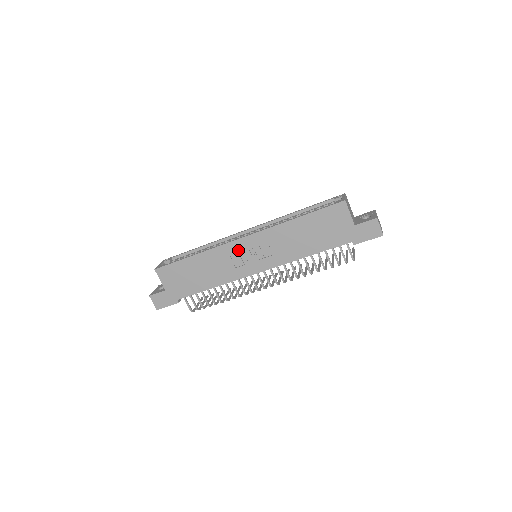
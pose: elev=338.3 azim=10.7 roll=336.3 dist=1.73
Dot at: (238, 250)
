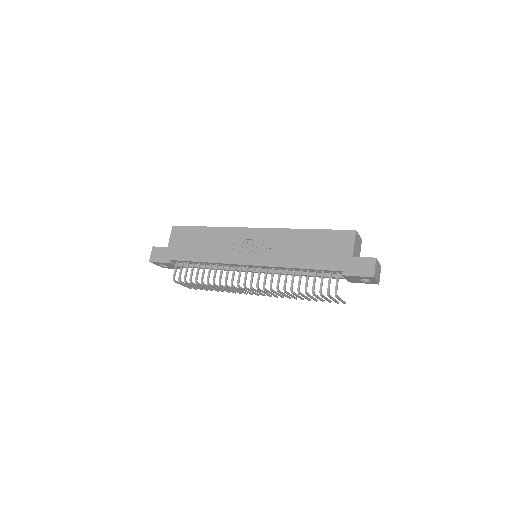
Dot at: (245, 237)
